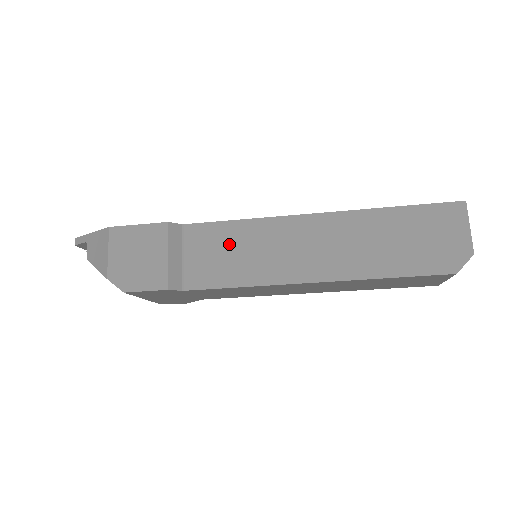
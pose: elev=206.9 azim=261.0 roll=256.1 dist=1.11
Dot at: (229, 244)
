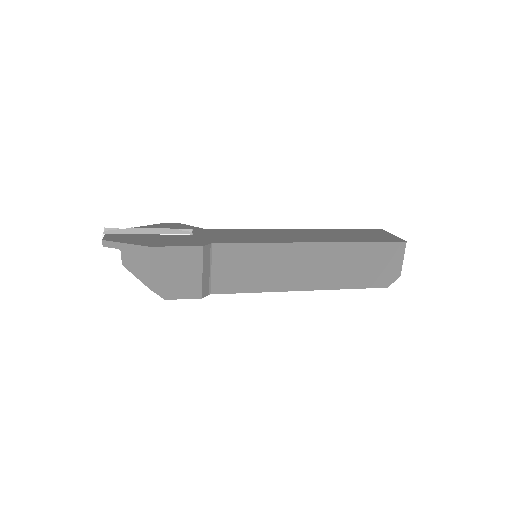
Dot at: (247, 261)
